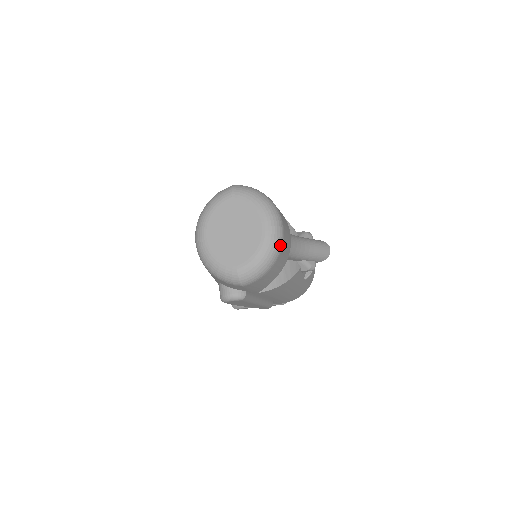
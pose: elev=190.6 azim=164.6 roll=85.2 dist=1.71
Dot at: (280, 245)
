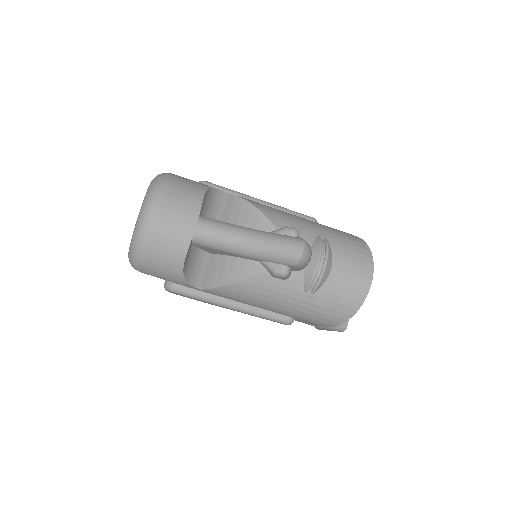
Dot at: (147, 229)
